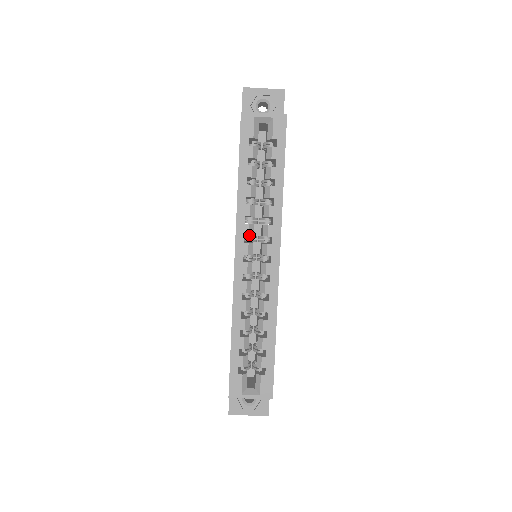
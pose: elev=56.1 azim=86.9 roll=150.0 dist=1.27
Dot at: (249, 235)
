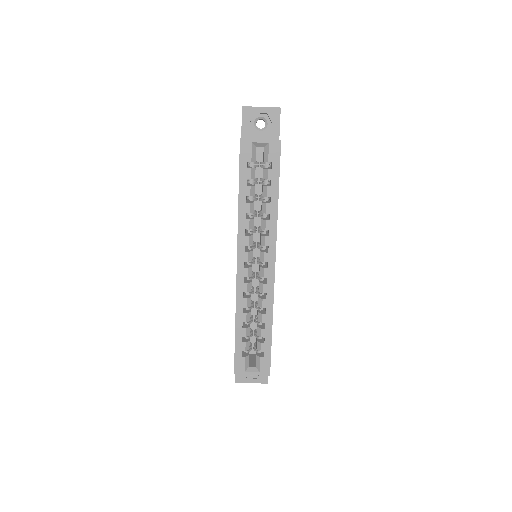
Dot at: (249, 245)
